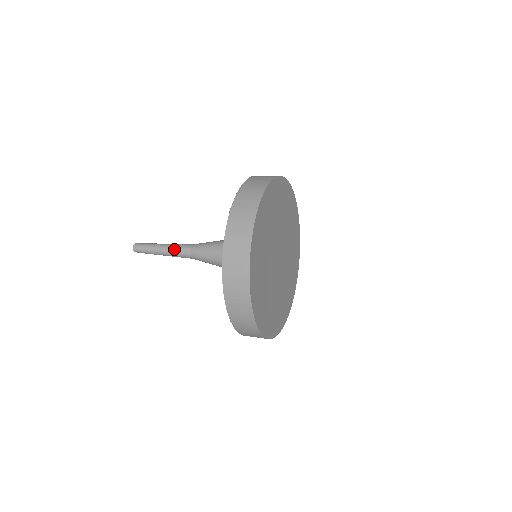
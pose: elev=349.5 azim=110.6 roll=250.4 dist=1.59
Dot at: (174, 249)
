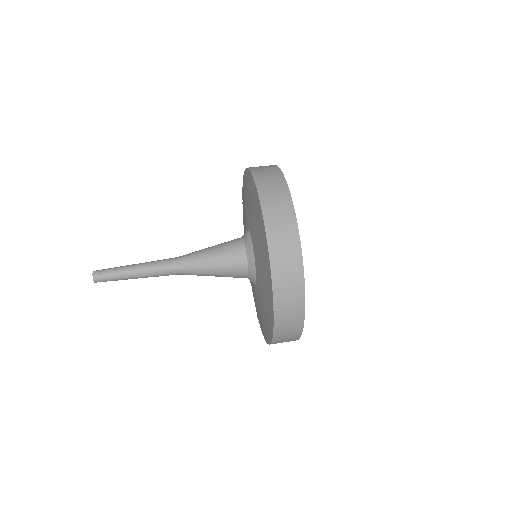
Dot at: (155, 270)
